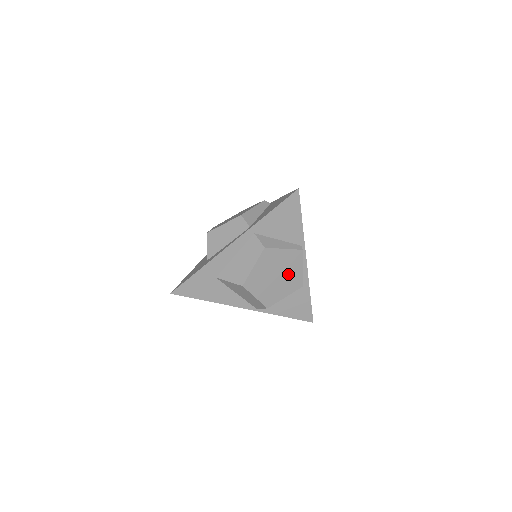
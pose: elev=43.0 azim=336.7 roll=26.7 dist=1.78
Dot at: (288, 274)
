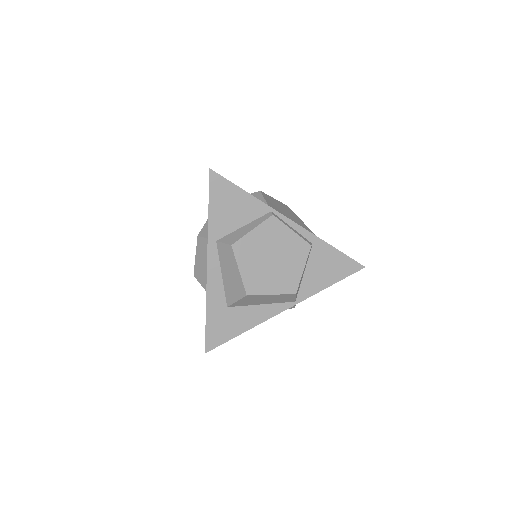
Dot at: (283, 247)
